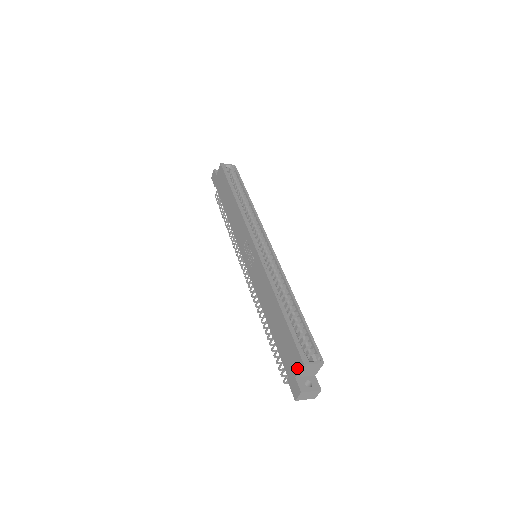
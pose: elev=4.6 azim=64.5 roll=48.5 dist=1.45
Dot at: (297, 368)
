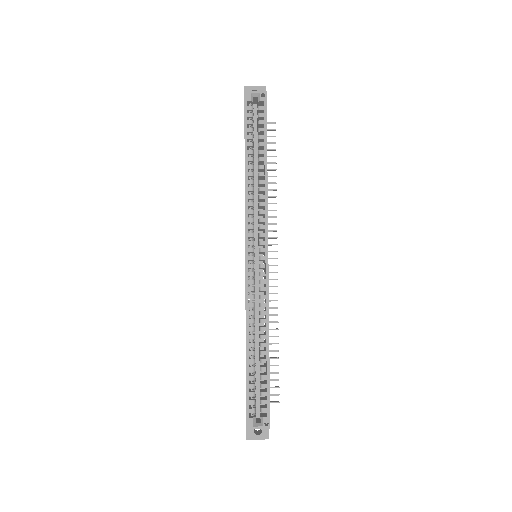
Dot at: occluded
